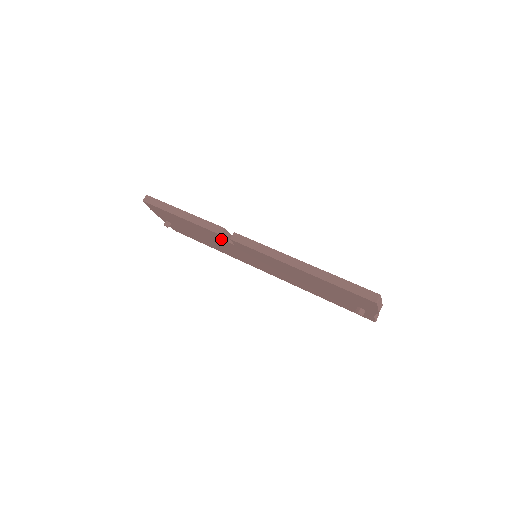
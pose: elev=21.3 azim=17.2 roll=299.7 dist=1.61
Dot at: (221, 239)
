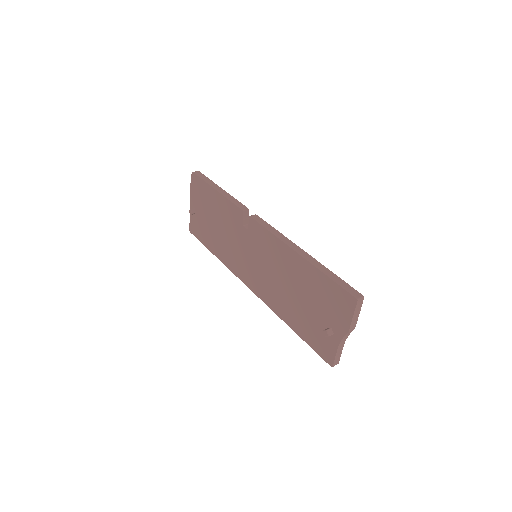
Dot at: (238, 222)
